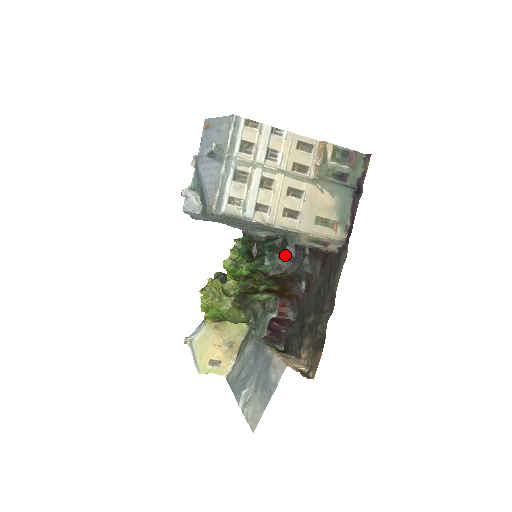
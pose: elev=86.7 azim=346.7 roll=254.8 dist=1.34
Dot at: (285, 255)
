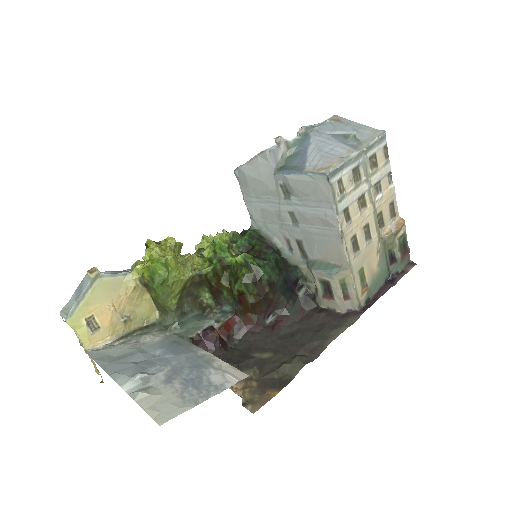
Dot at: (283, 278)
